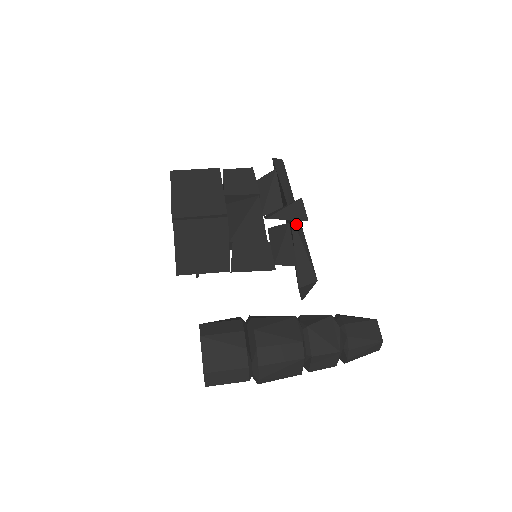
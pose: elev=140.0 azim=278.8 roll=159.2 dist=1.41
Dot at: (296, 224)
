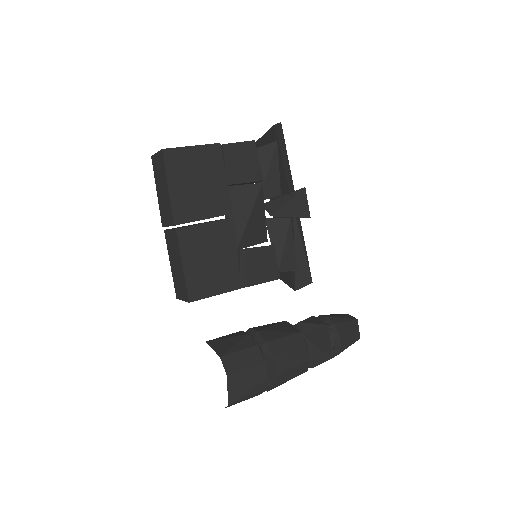
Dot at: (297, 219)
